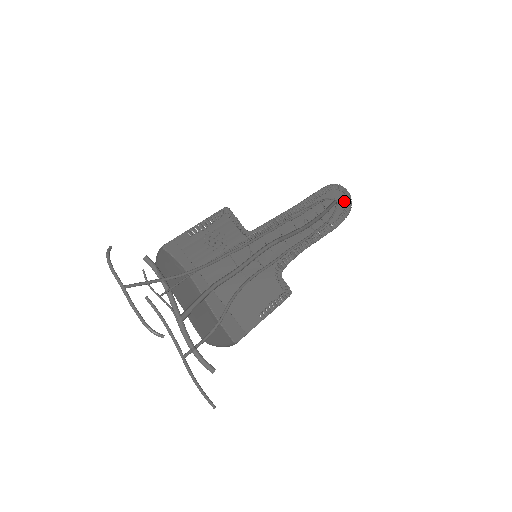
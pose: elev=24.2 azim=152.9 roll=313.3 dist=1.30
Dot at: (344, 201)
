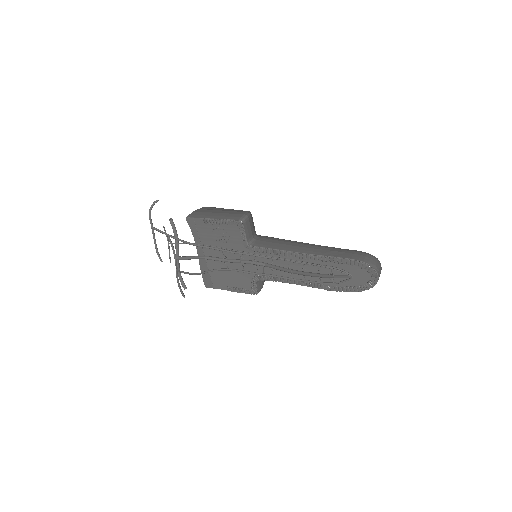
Dot at: (364, 281)
